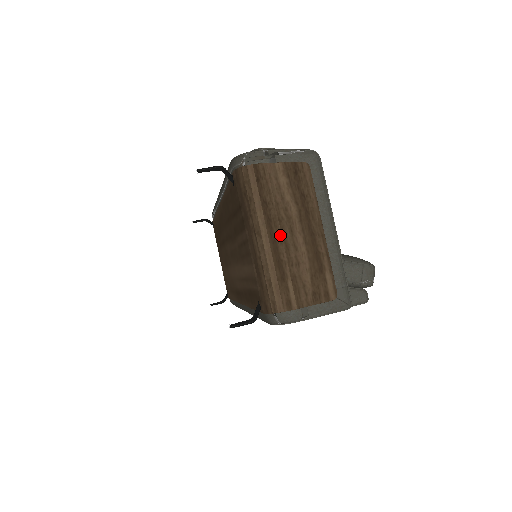
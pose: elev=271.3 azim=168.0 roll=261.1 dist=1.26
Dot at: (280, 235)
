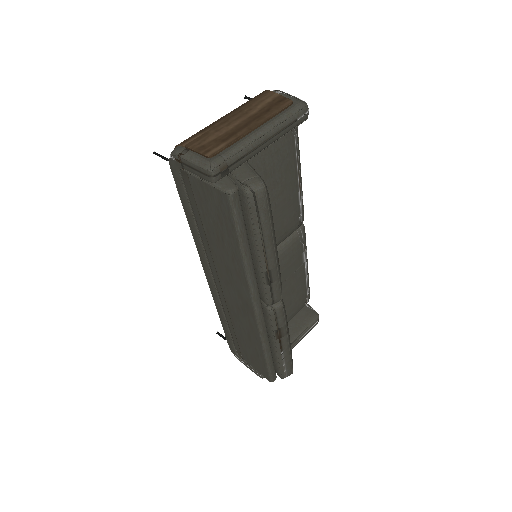
Dot at: (230, 116)
